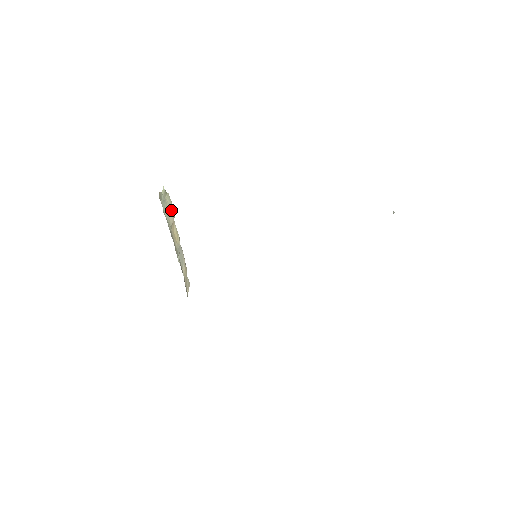
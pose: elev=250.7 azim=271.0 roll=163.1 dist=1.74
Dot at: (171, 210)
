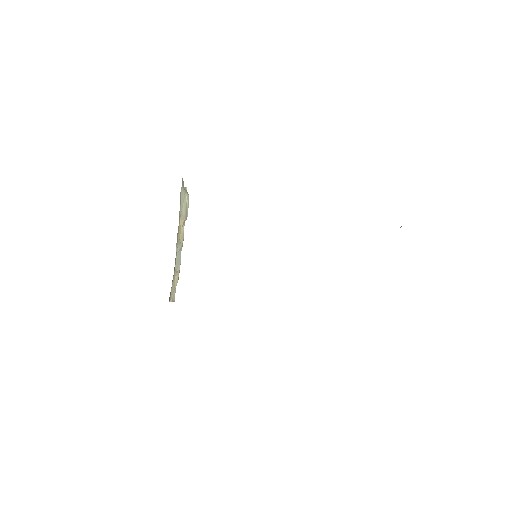
Dot at: (186, 209)
